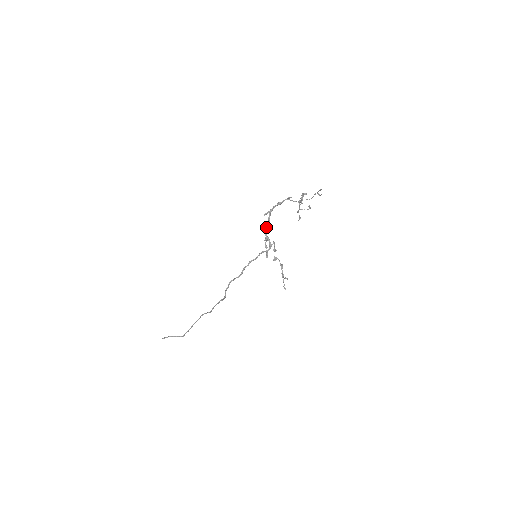
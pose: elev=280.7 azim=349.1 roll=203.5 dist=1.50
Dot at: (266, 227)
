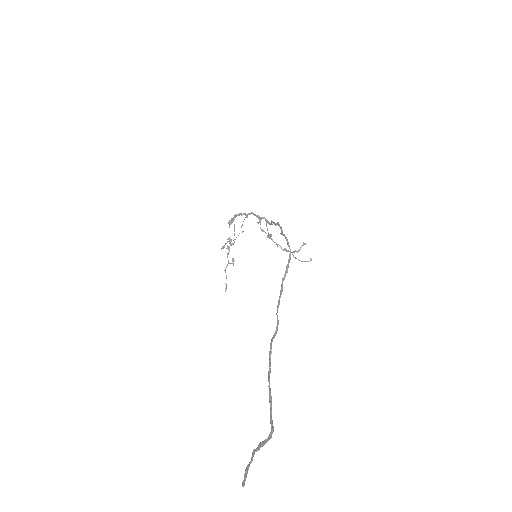
Dot at: (251, 212)
